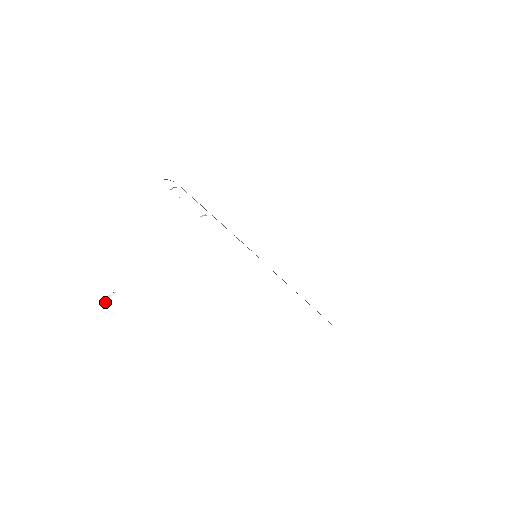
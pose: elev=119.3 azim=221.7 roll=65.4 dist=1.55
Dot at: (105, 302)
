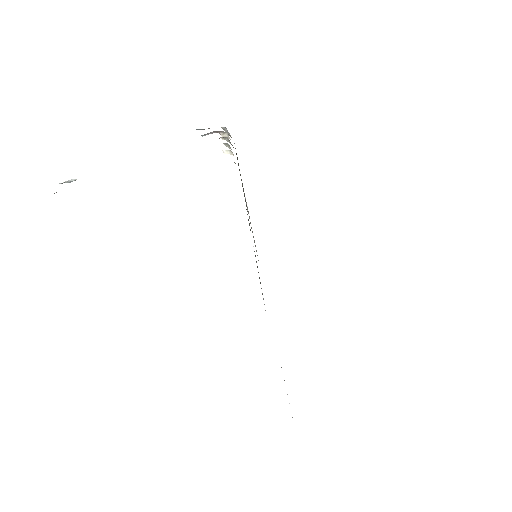
Dot at: (59, 183)
